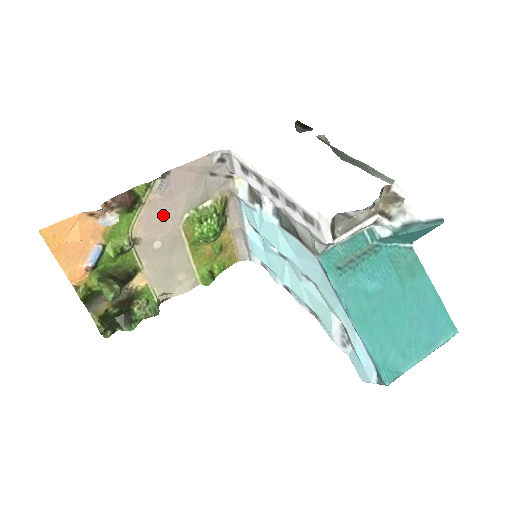
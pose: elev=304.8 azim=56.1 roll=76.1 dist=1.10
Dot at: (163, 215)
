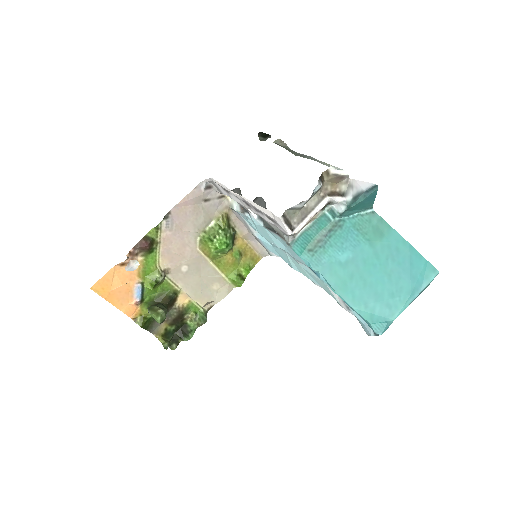
Dot at: (179, 245)
